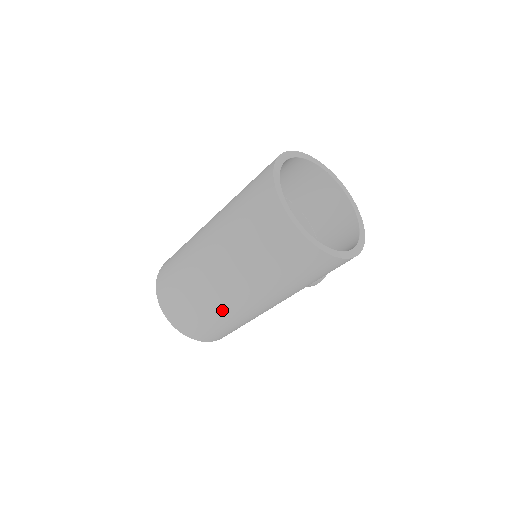
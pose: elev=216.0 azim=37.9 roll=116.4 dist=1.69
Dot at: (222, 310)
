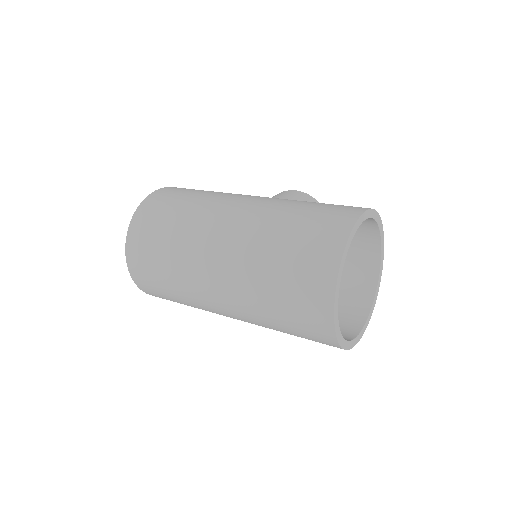
Dot at: occluded
